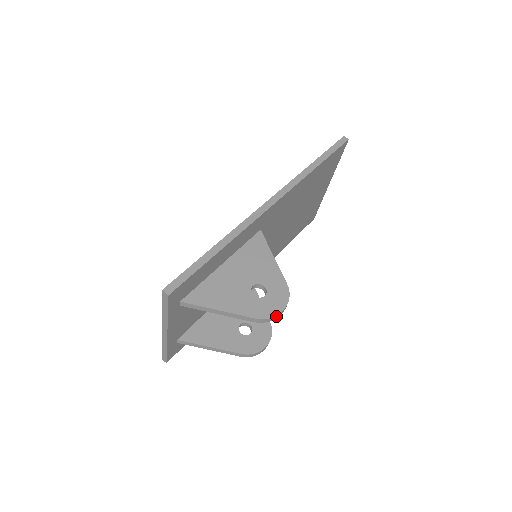
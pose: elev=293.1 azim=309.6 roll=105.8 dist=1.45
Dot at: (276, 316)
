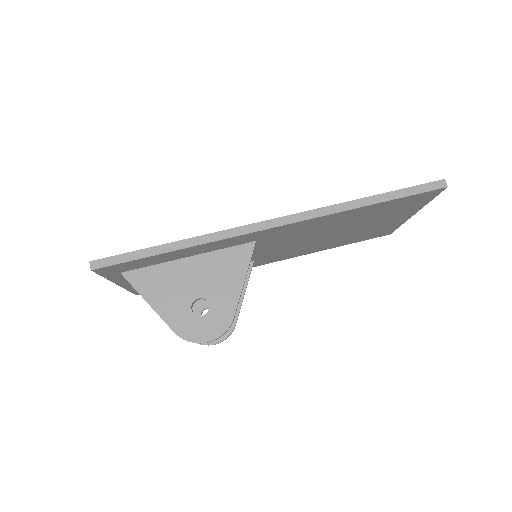
Dot at: occluded
